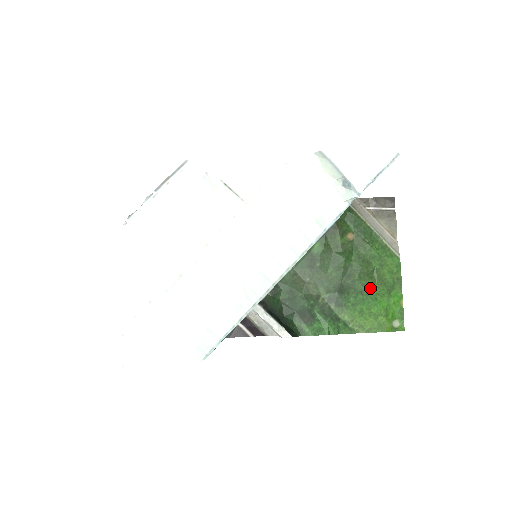
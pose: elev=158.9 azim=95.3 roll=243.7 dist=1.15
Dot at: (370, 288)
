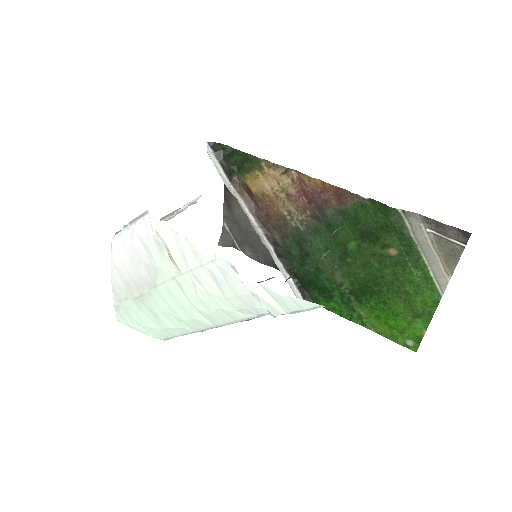
Dot at: (395, 304)
